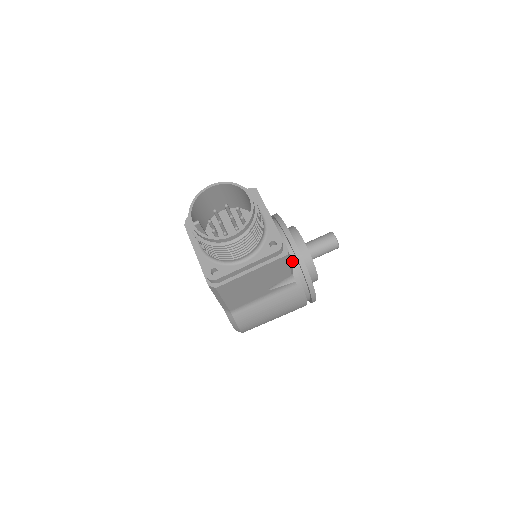
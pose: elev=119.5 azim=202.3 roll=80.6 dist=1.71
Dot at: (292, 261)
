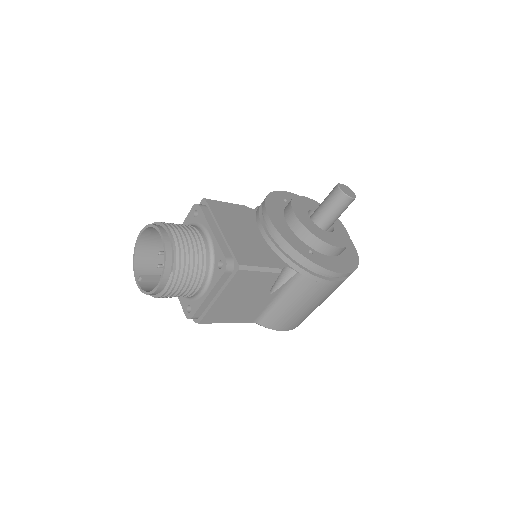
Dot at: (282, 253)
